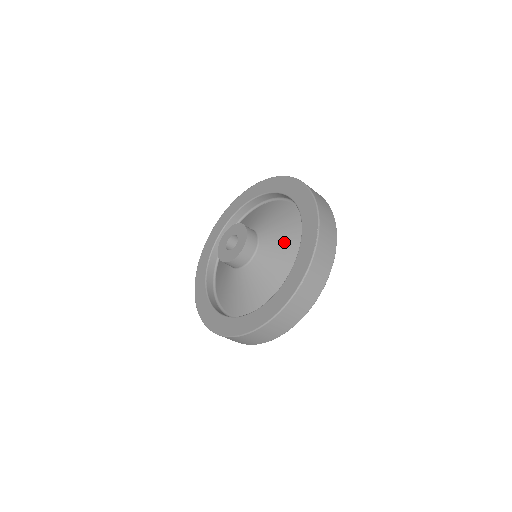
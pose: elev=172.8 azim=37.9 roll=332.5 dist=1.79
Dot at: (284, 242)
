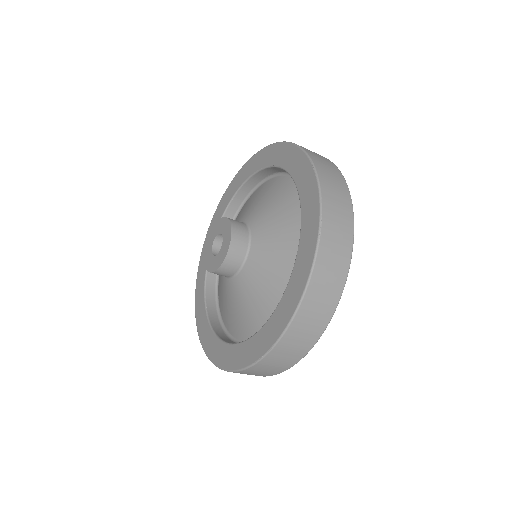
Dot at: (260, 298)
